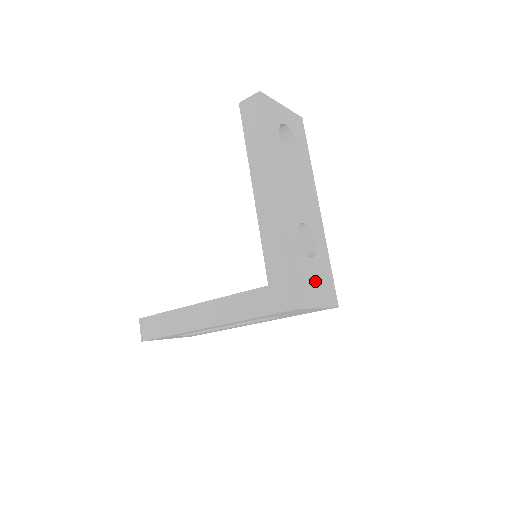
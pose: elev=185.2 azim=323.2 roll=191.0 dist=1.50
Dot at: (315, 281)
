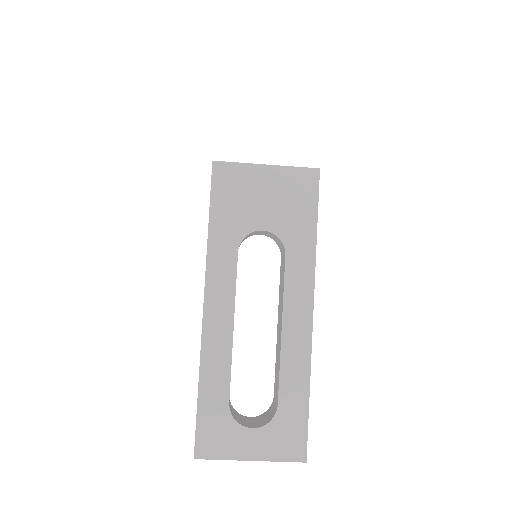
Dot at: occluded
